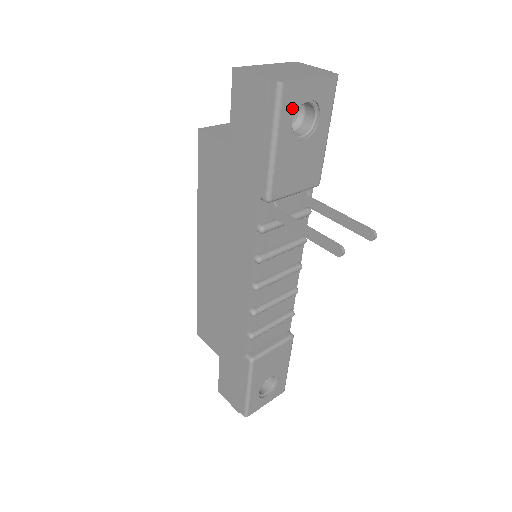
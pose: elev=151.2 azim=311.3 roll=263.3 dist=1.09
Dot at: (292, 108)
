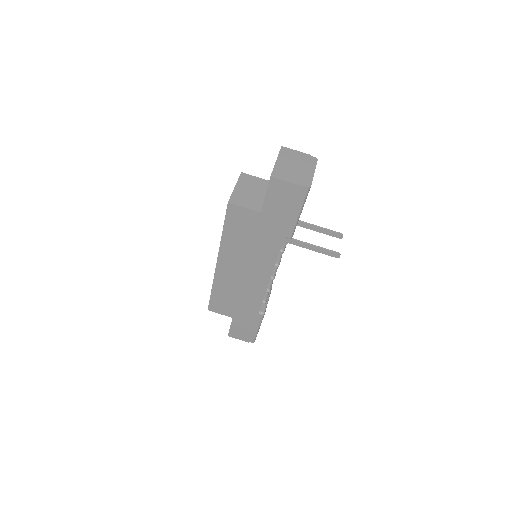
Dot at: occluded
